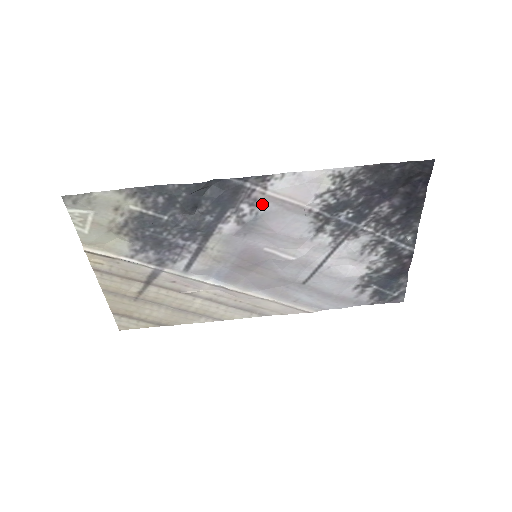
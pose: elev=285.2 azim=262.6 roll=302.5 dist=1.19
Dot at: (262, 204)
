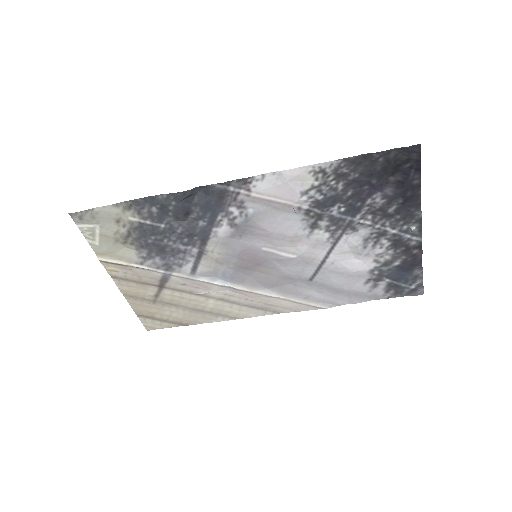
Dot at: (249, 206)
